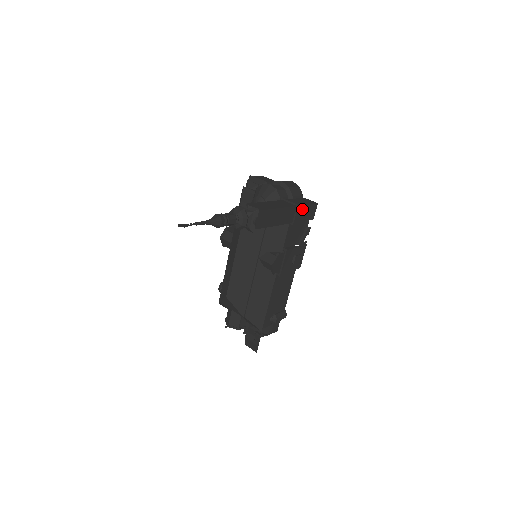
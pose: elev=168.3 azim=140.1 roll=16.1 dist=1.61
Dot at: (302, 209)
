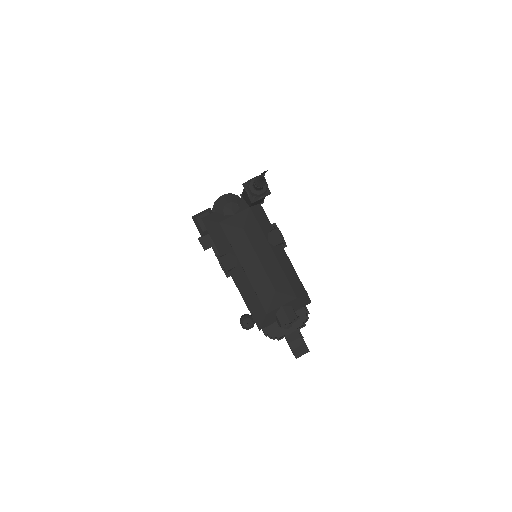
Dot at: occluded
